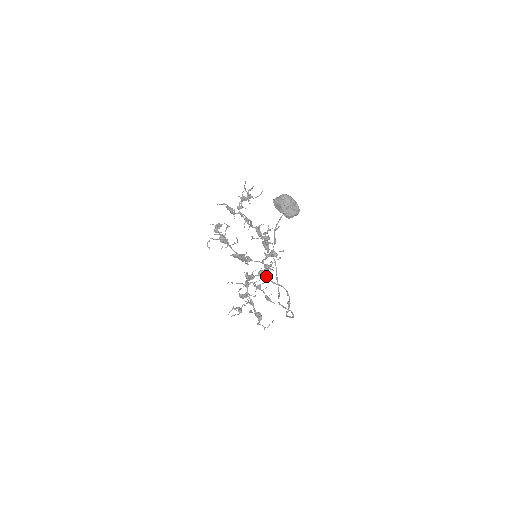
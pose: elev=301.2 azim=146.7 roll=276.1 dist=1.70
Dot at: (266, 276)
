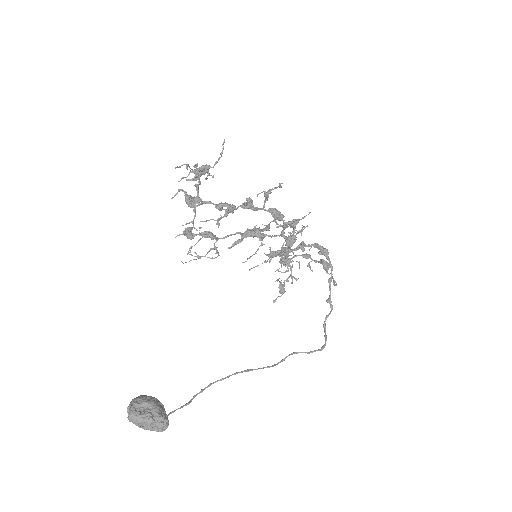
Dot at: (297, 249)
